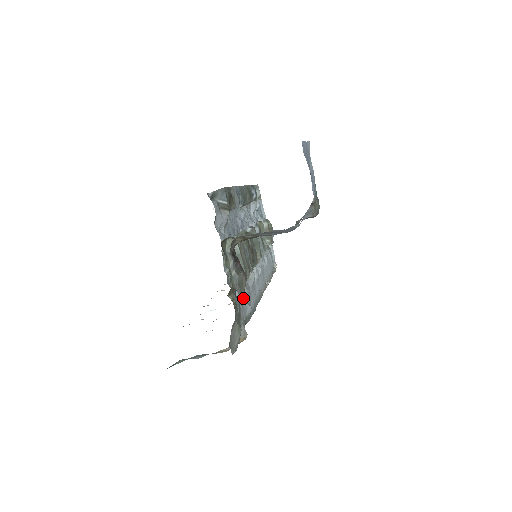
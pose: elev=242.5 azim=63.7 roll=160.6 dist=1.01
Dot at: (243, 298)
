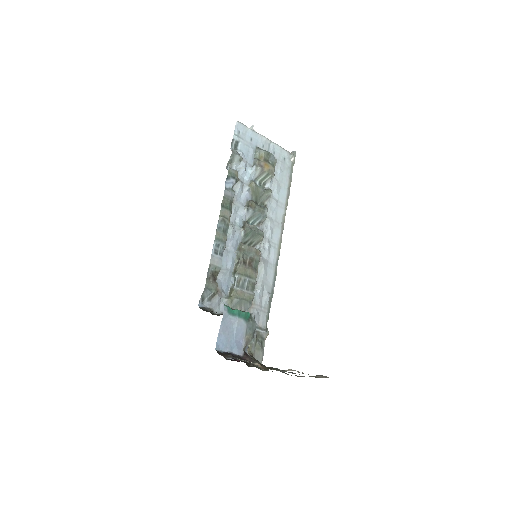
Dot at: (259, 301)
